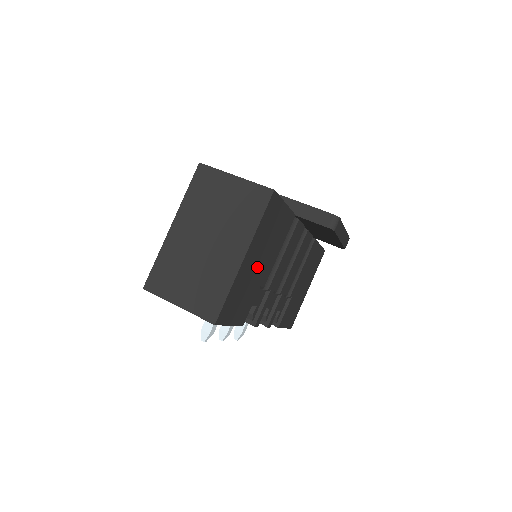
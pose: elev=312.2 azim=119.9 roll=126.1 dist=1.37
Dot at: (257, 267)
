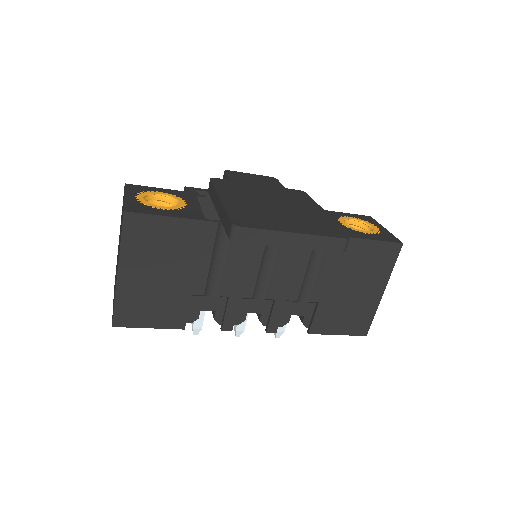
Dot at: (161, 278)
